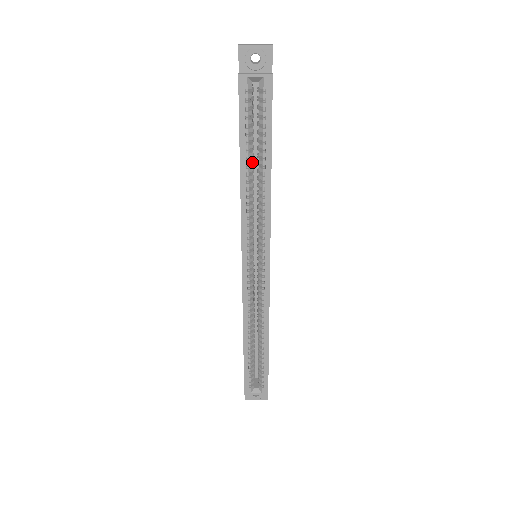
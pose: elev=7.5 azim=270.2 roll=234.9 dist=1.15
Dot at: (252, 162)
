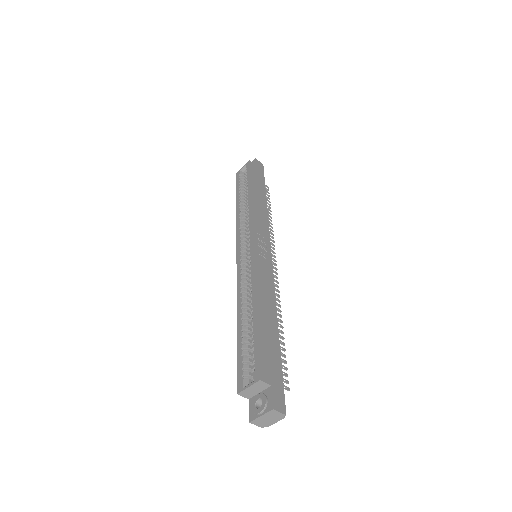
Dot at: (244, 200)
